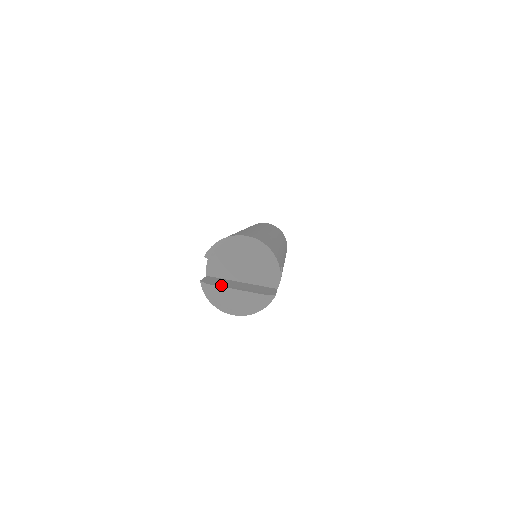
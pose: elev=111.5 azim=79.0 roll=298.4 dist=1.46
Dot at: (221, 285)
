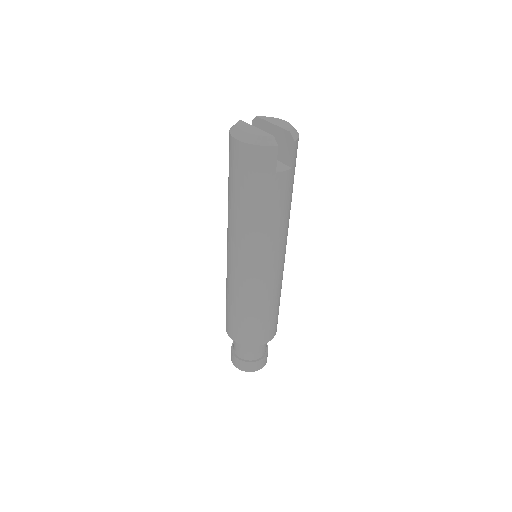
Dot at: occluded
